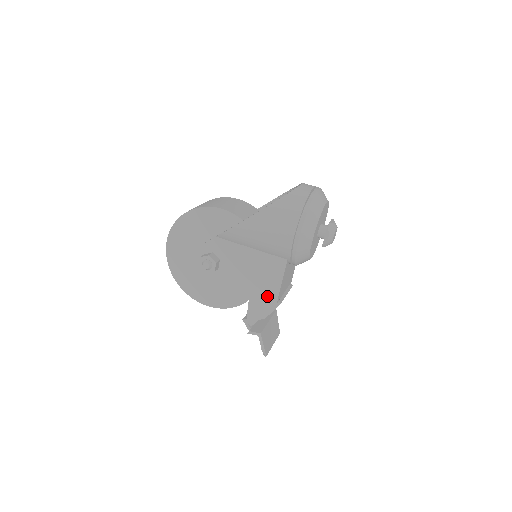
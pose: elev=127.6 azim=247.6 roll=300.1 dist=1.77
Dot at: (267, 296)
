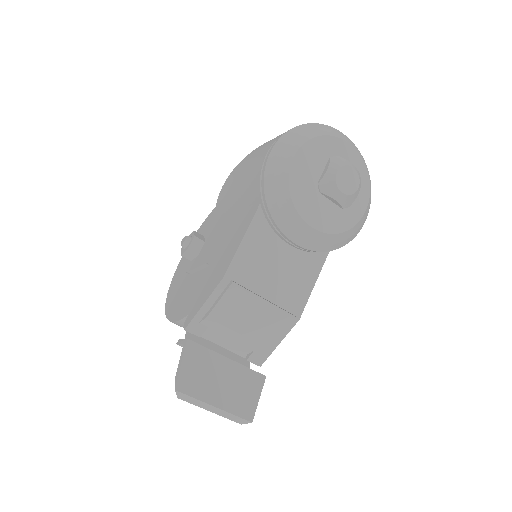
Dot at: (220, 269)
